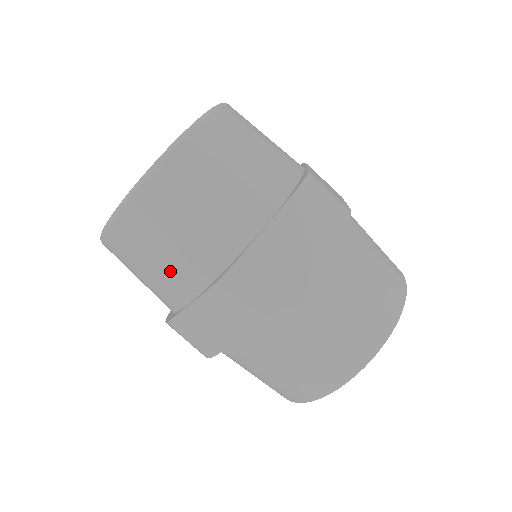
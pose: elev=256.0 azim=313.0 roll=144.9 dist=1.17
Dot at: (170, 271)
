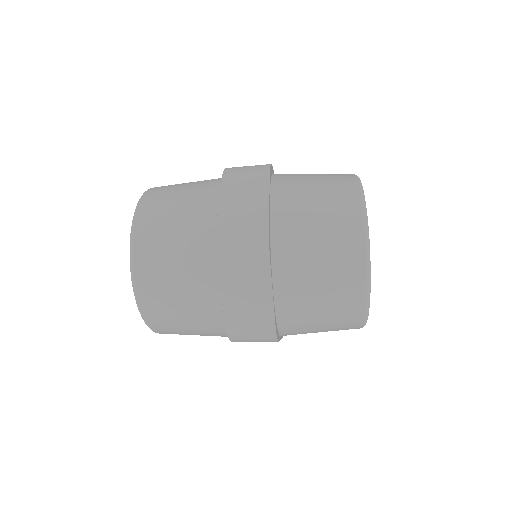
Dot at: occluded
